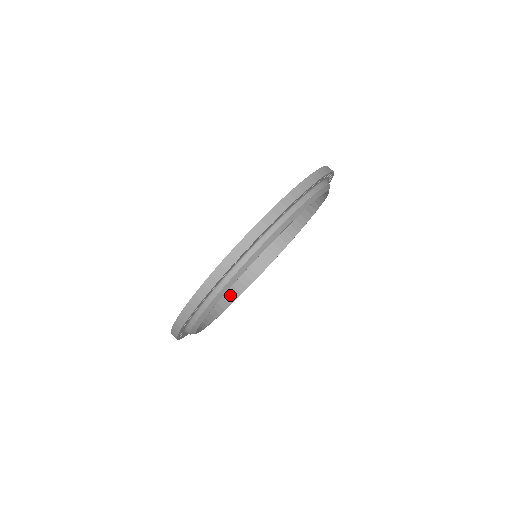
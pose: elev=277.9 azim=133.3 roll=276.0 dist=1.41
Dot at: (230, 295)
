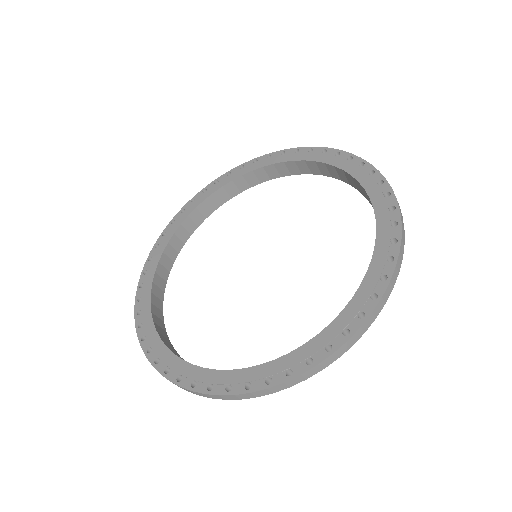
Dot at: (173, 249)
